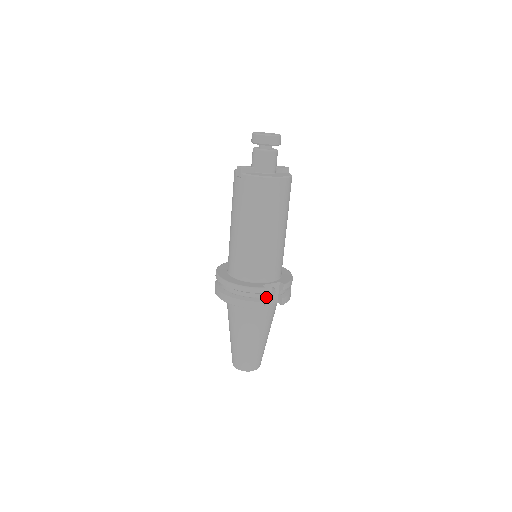
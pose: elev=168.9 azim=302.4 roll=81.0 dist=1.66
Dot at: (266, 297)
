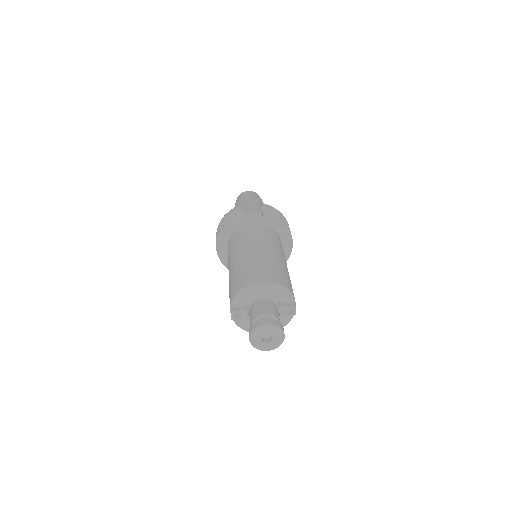
Dot at: occluded
